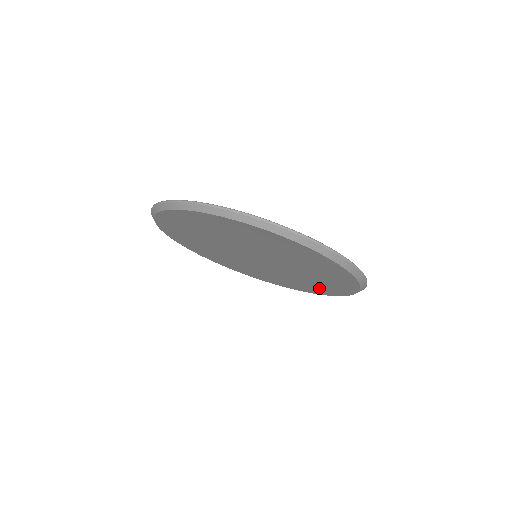
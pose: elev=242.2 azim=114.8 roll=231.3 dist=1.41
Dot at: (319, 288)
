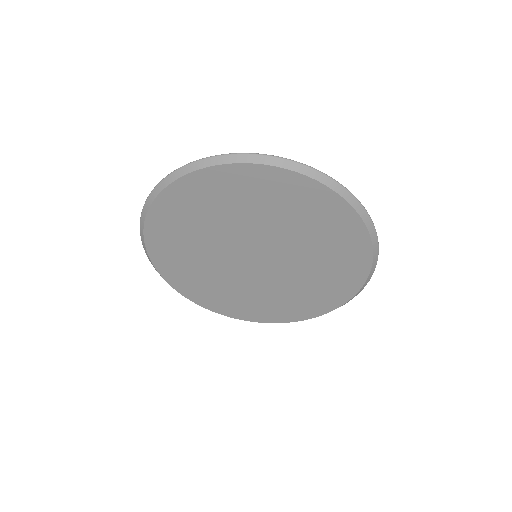
Dot at: (335, 285)
